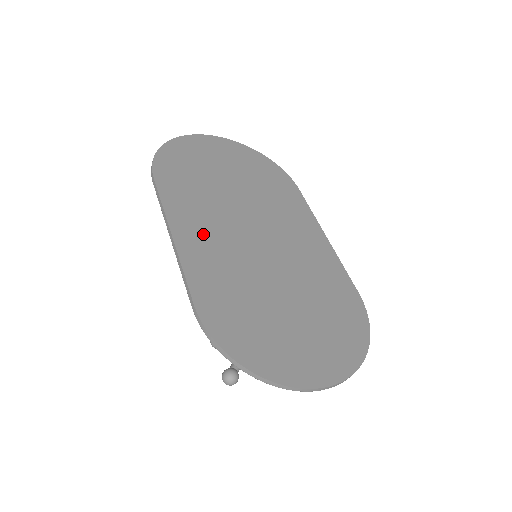
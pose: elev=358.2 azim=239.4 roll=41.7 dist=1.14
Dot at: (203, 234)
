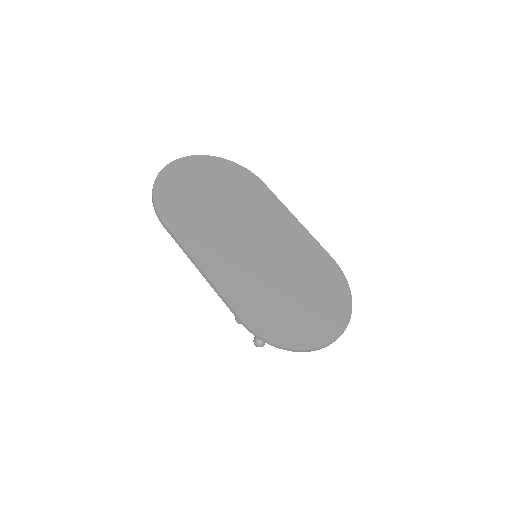
Dot at: (219, 258)
